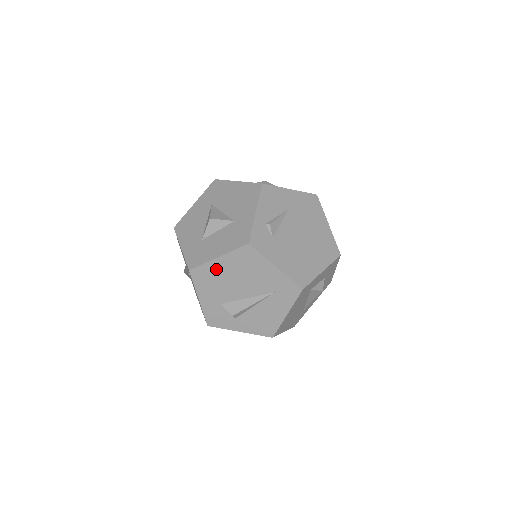
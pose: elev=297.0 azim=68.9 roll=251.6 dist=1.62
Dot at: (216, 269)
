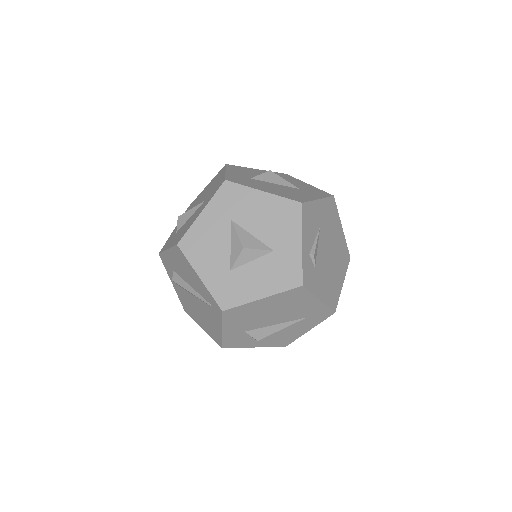
Dot at: (255, 307)
